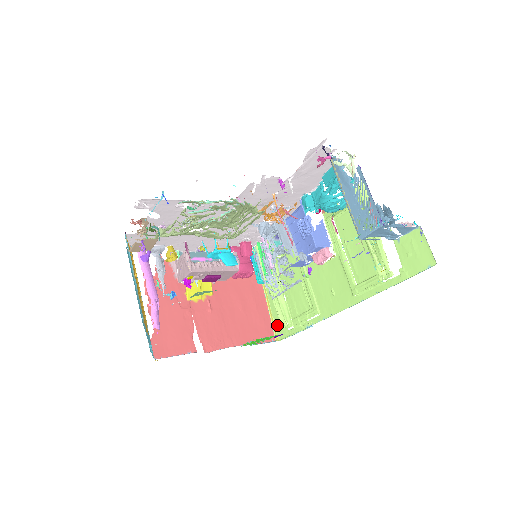
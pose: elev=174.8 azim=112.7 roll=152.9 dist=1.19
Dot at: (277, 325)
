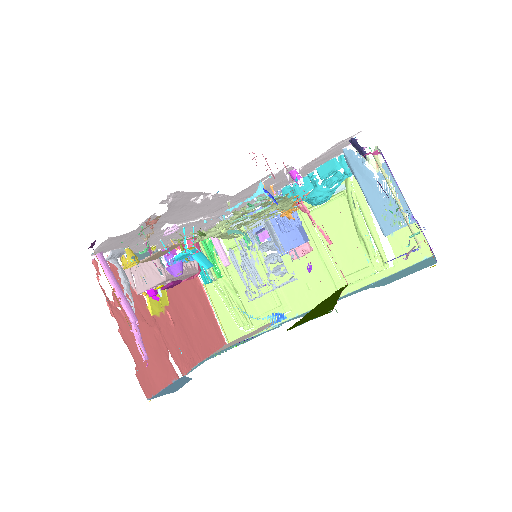
Dot at: (227, 328)
